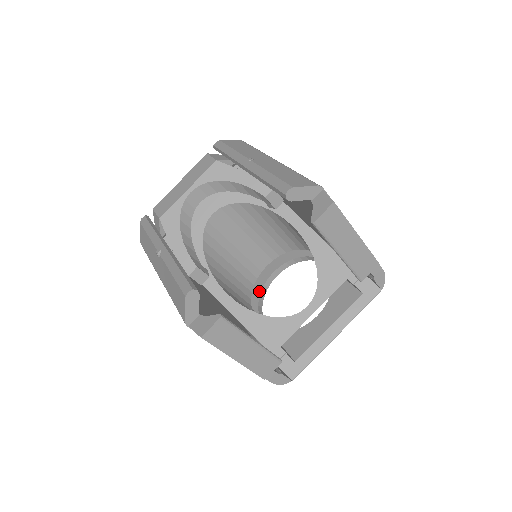
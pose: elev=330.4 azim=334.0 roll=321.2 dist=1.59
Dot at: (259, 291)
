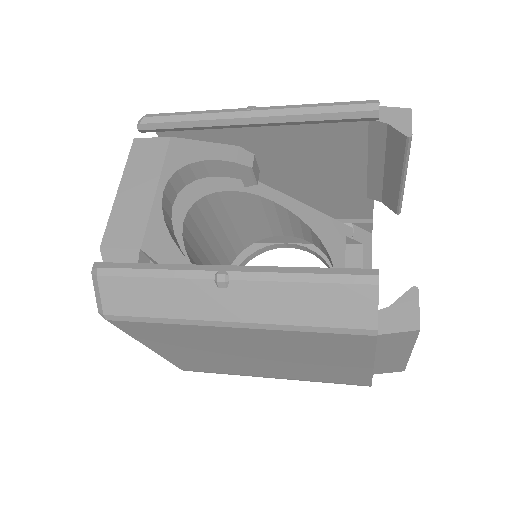
Dot at: occluded
